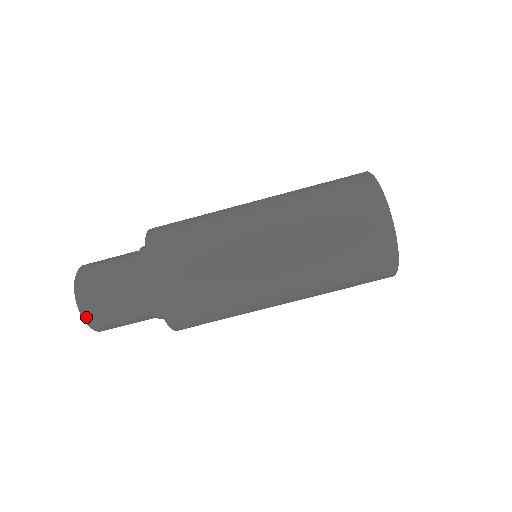
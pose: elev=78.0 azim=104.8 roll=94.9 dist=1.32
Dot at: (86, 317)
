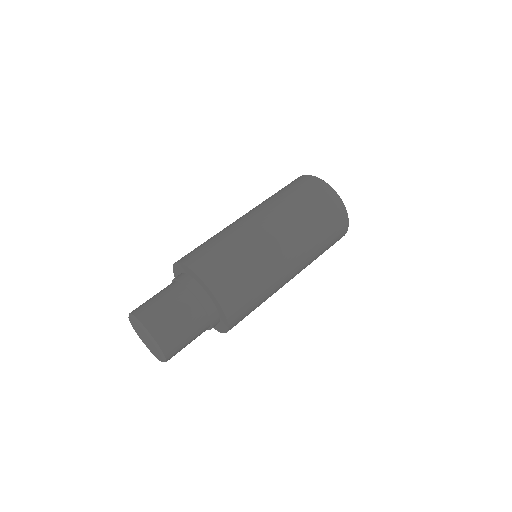
Dot at: (135, 314)
